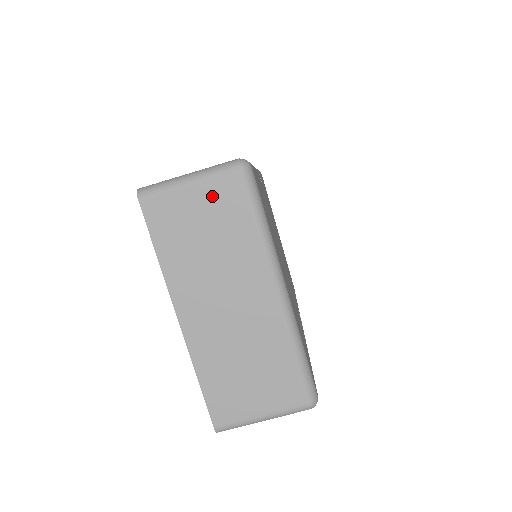
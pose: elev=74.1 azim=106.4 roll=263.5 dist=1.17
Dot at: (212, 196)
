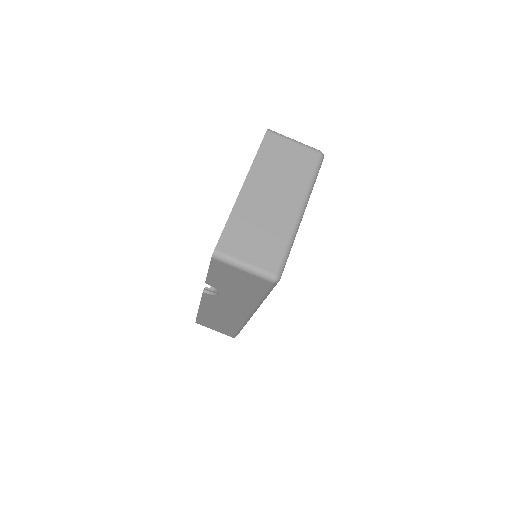
Dot at: (300, 153)
